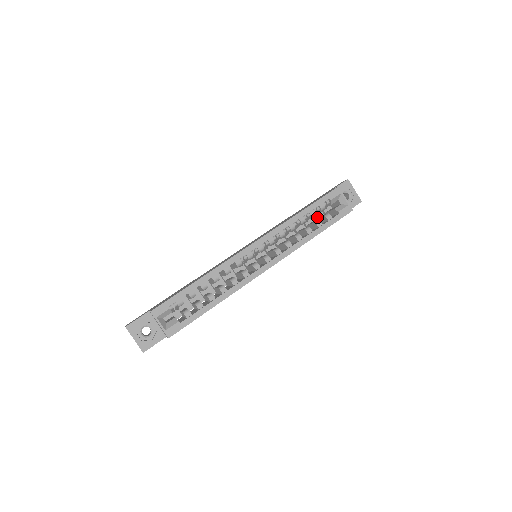
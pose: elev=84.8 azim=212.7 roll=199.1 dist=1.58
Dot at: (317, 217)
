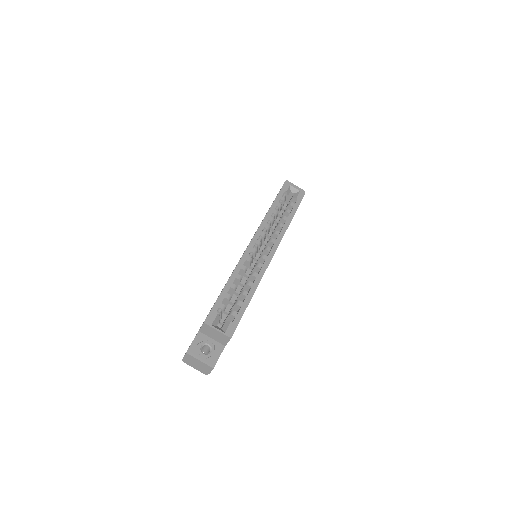
Dot at: (281, 214)
